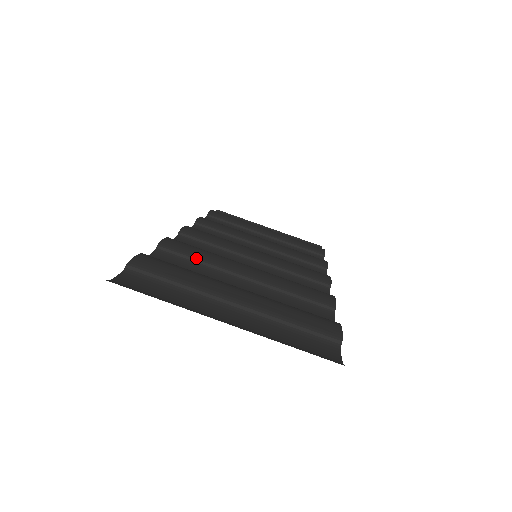
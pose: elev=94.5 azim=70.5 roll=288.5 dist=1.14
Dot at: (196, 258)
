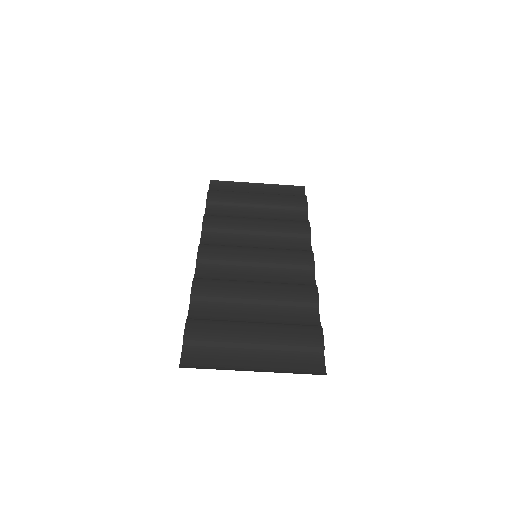
Dot at: (218, 298)
